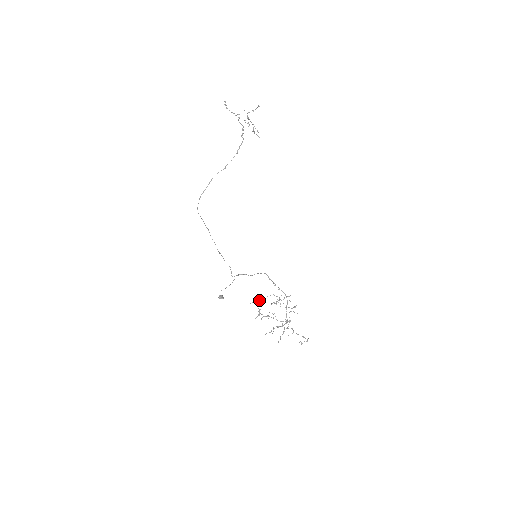
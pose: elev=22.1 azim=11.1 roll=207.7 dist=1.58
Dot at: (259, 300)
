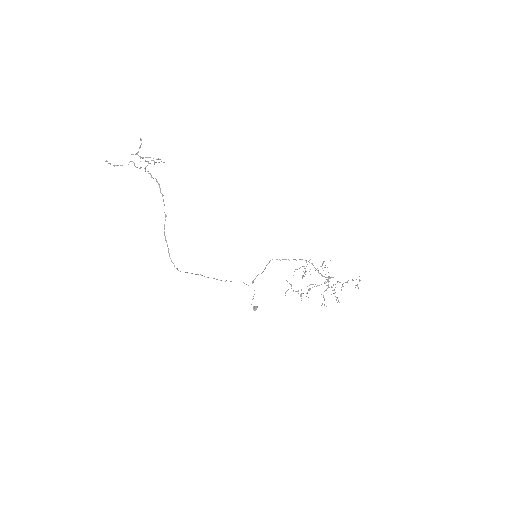
Dot at: (290, 284)
